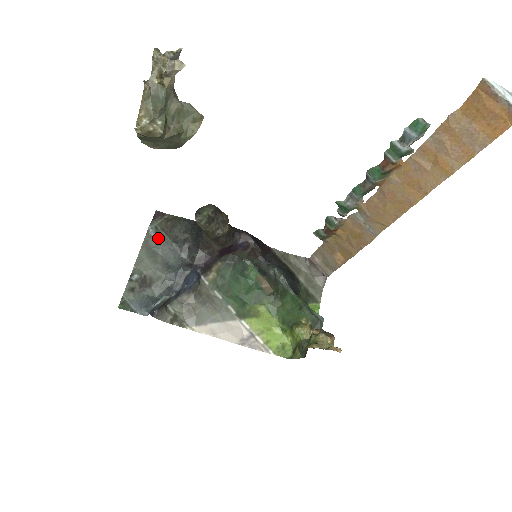
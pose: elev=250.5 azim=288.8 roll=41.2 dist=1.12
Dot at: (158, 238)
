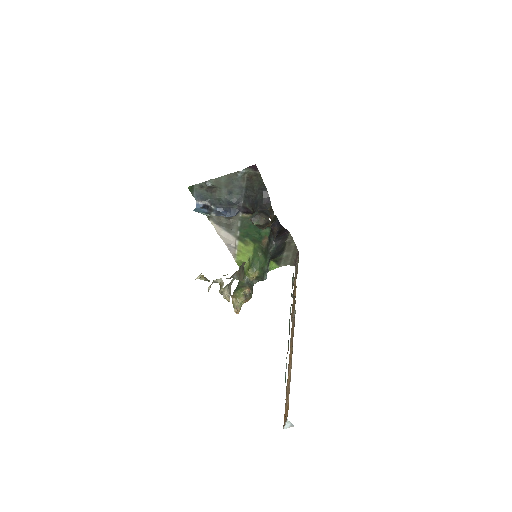
Dot at: (240, 179)
